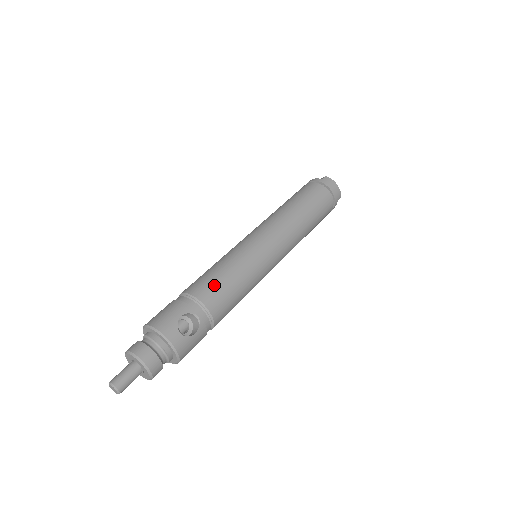
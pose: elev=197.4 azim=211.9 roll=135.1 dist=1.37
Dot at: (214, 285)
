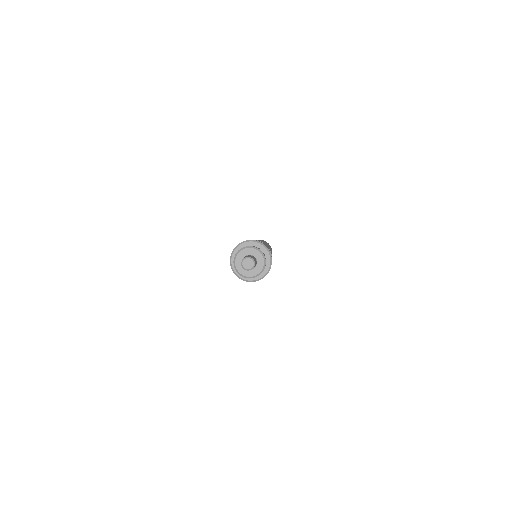
Dot at: occluded
